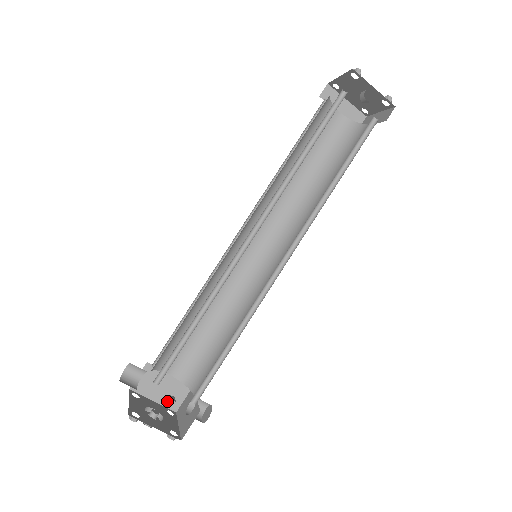
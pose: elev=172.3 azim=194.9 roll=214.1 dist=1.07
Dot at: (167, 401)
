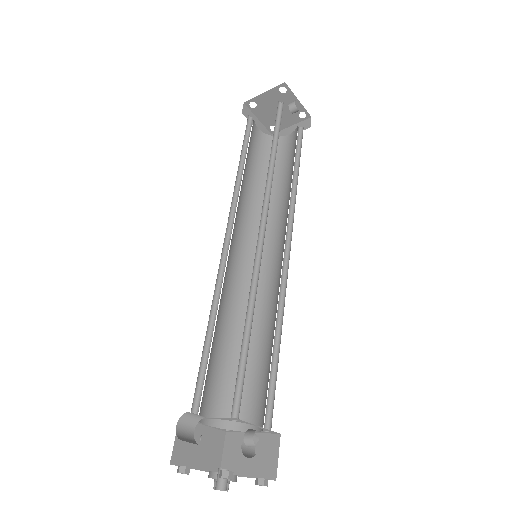
Dot at: (208, 463)
